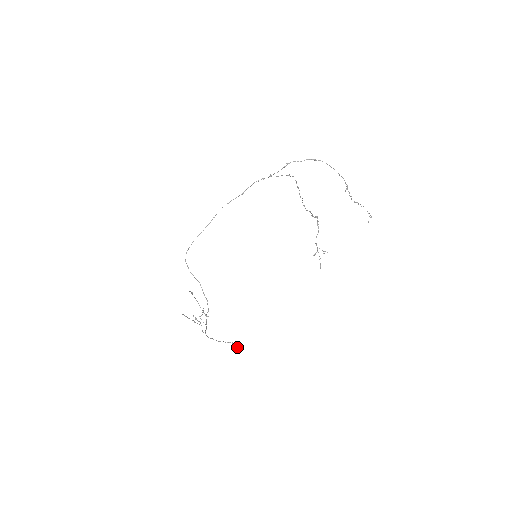
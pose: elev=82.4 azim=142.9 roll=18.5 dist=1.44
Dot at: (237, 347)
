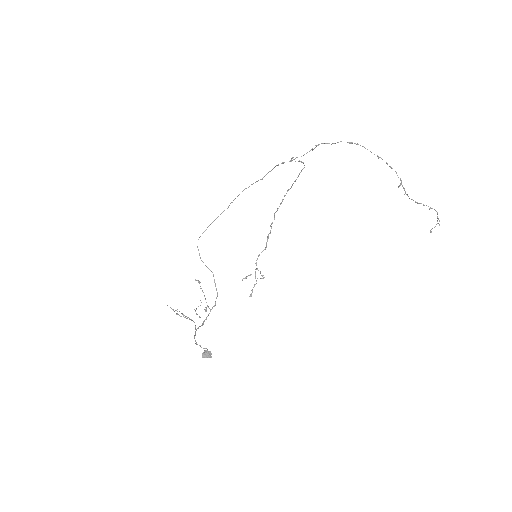
Dot at: (208, 356)
